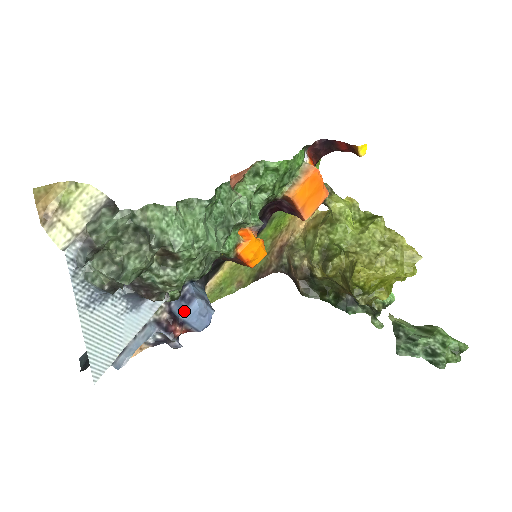
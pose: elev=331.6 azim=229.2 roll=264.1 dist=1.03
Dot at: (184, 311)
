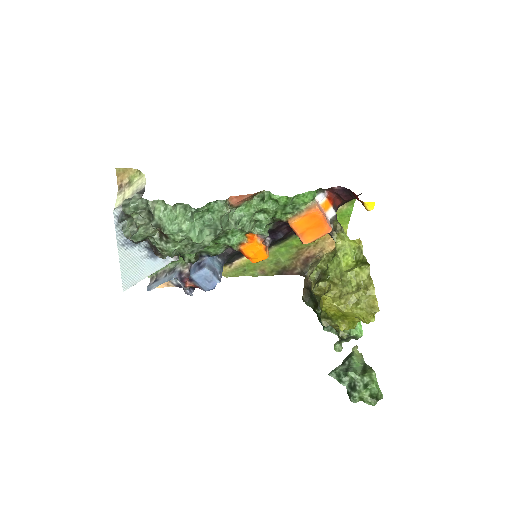
Dot at: (194, 273)
